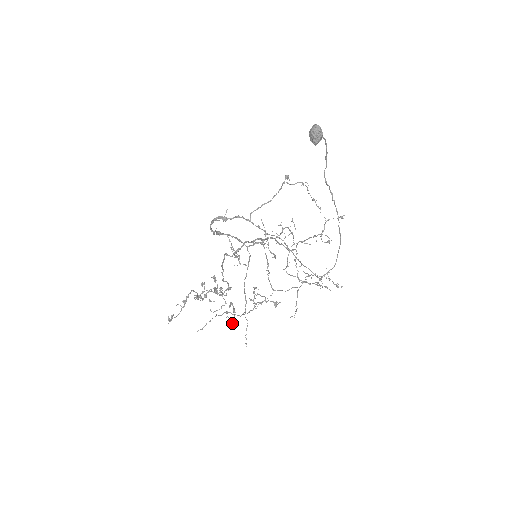
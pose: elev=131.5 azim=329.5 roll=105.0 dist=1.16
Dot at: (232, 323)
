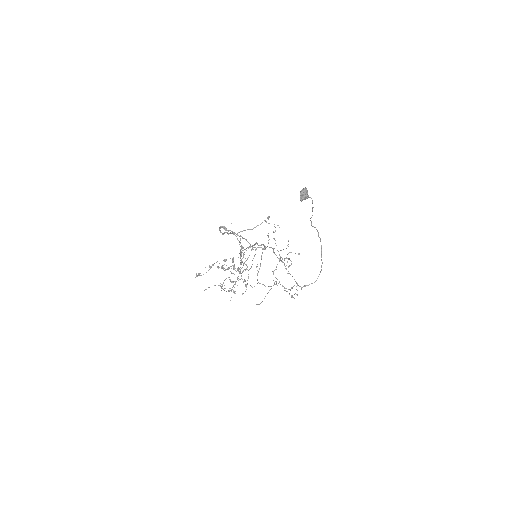
Dot at: (242, 294)
